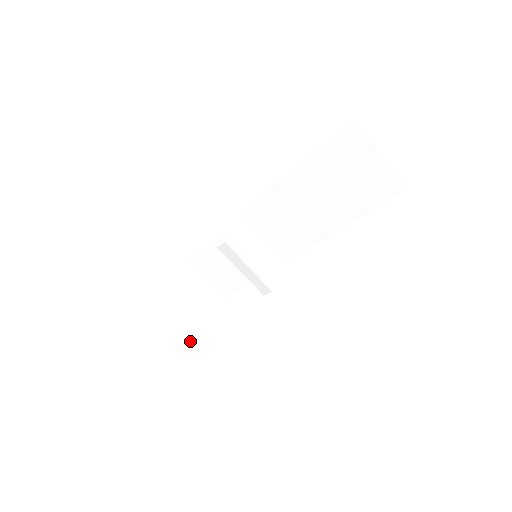
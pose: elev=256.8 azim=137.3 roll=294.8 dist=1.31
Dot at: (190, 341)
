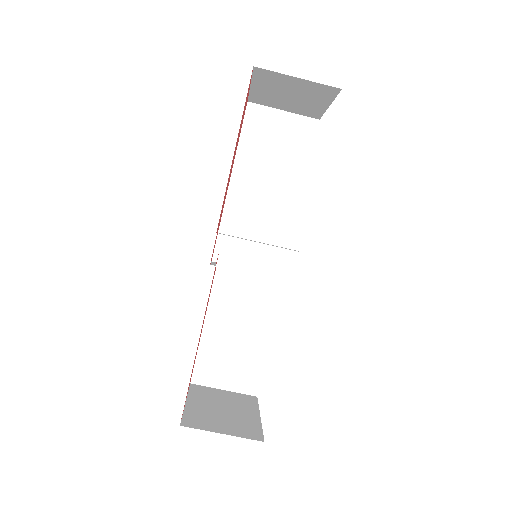
Dot at: (260, 434)
